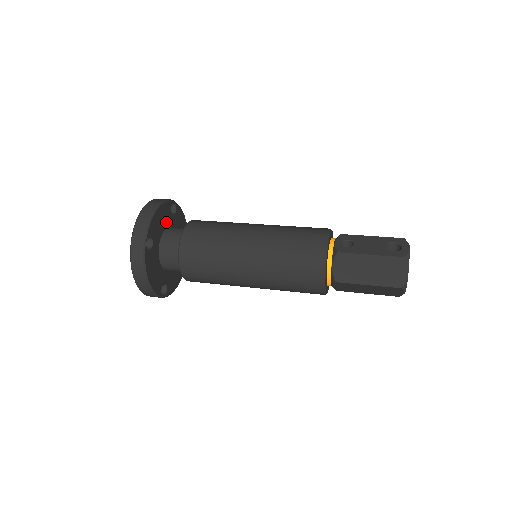
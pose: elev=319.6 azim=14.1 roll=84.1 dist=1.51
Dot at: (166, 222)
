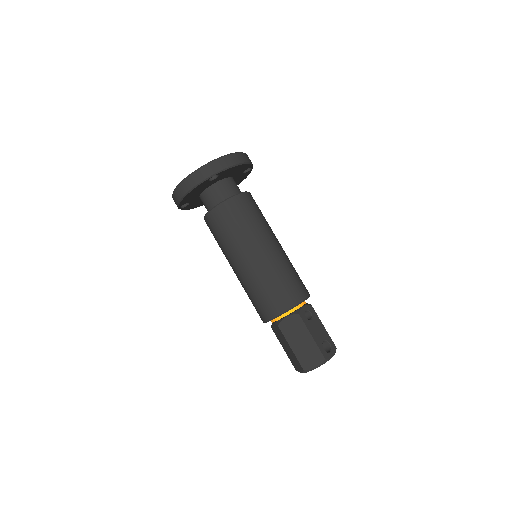
Dot at: (235, 174)
